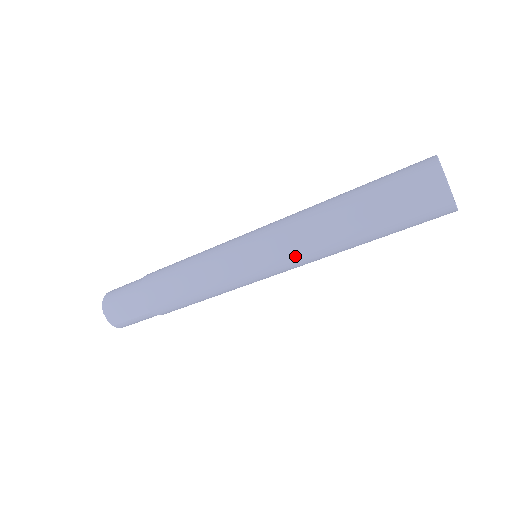
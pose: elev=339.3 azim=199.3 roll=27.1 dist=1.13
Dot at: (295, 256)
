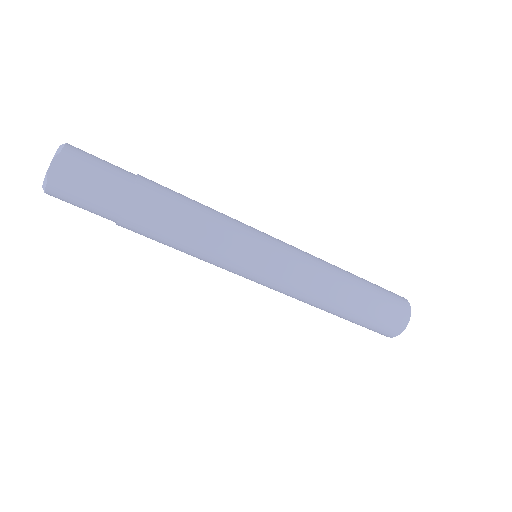
Dot at: (301, 285)
